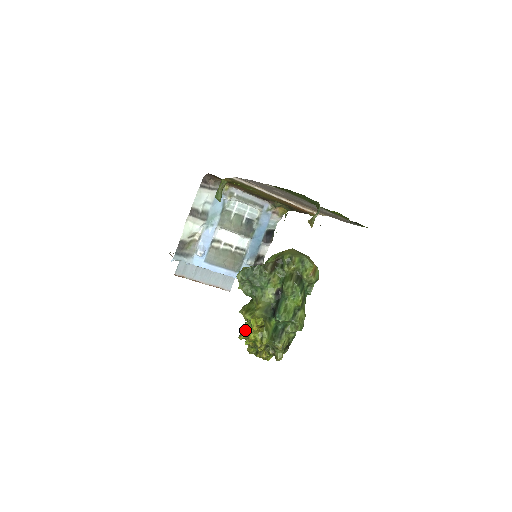
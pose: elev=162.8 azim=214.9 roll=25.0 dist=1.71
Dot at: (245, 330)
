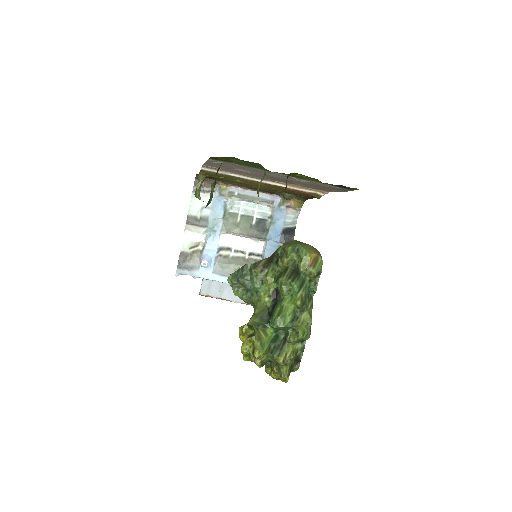
Dot at: occluded
